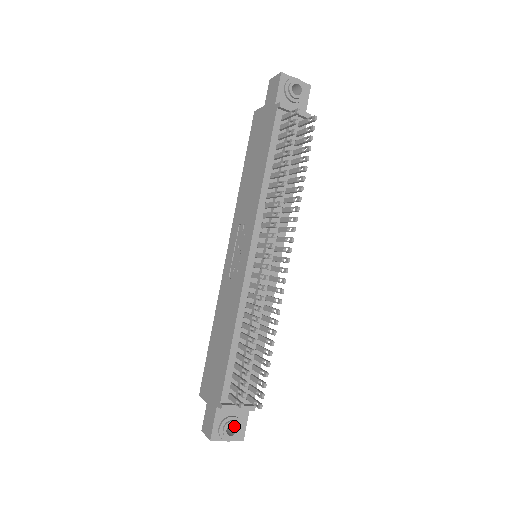
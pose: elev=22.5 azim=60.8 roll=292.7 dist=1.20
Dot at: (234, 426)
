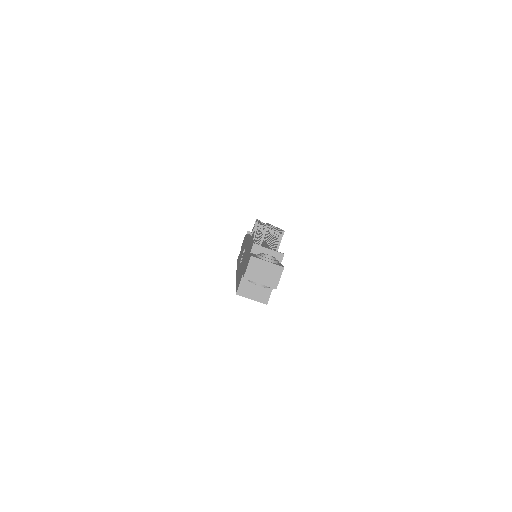
Dot at: occluded
